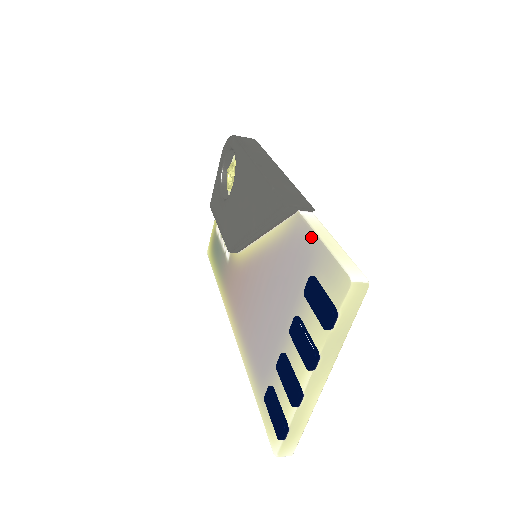
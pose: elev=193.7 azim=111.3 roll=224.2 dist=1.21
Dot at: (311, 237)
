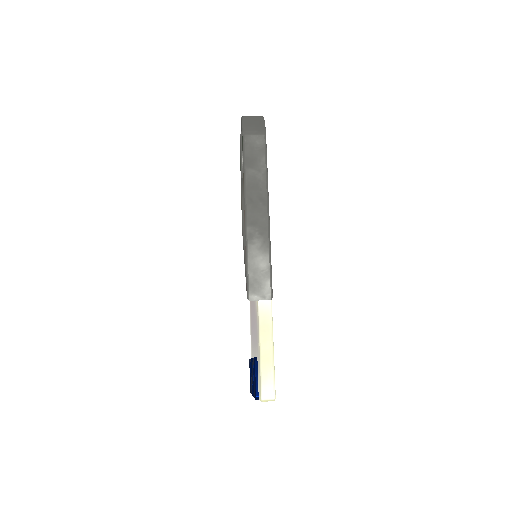
Dot at: (257, 335)
